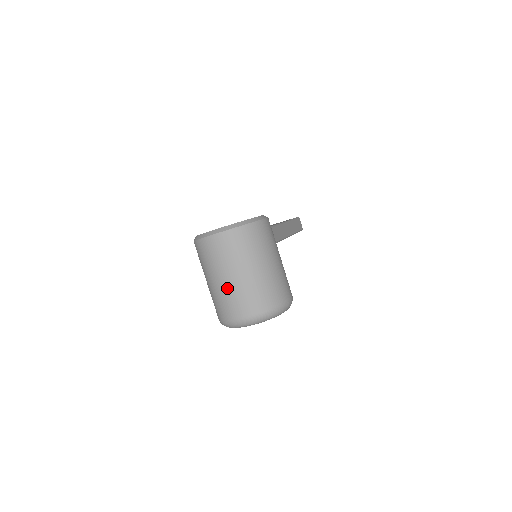
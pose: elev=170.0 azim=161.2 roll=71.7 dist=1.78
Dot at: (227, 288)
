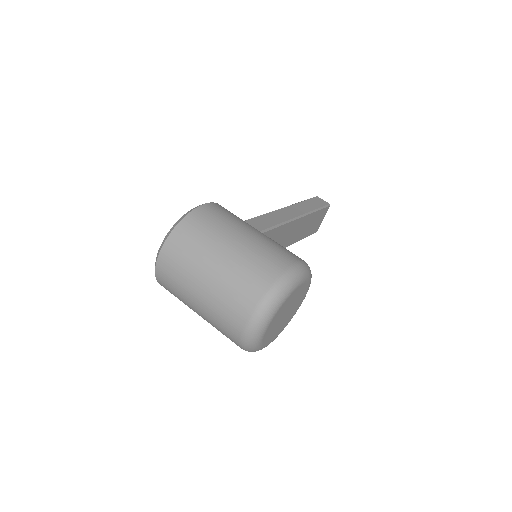
Dot at: (208, 304)
